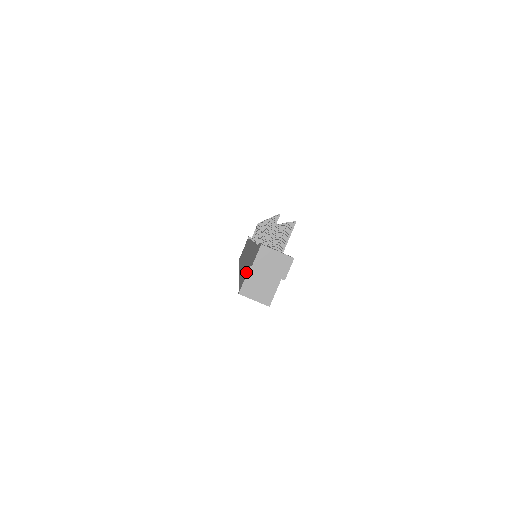
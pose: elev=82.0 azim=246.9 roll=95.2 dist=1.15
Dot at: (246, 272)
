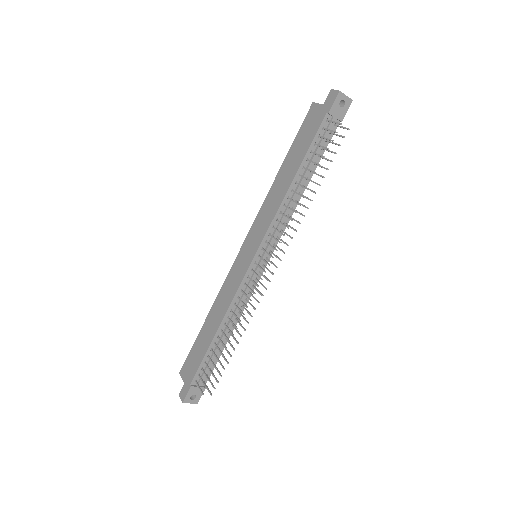
Dot at: (186, 372)
